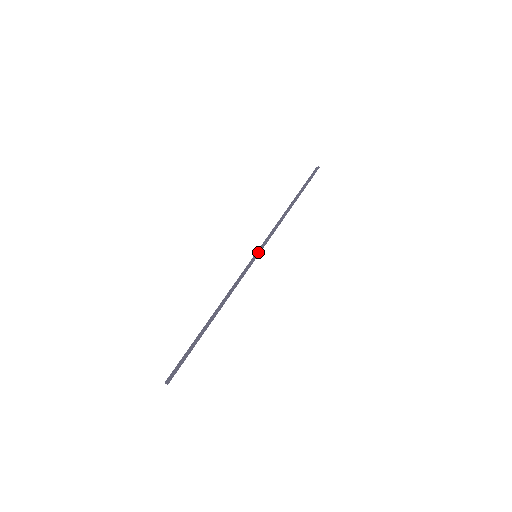
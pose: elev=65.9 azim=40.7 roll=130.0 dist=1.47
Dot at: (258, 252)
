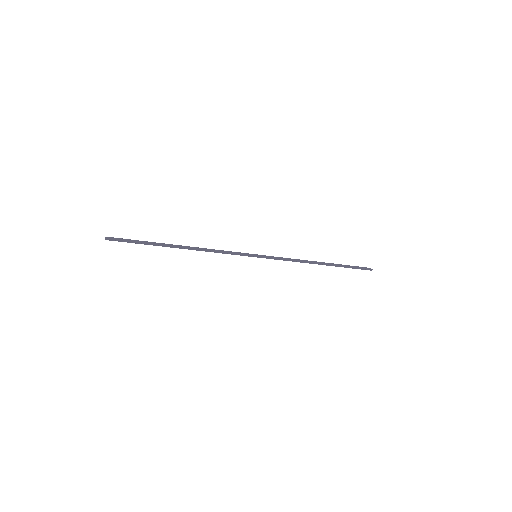
Dot at: (260, 256)
